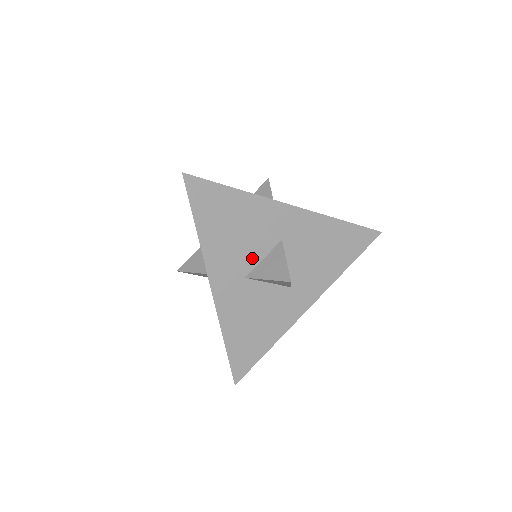
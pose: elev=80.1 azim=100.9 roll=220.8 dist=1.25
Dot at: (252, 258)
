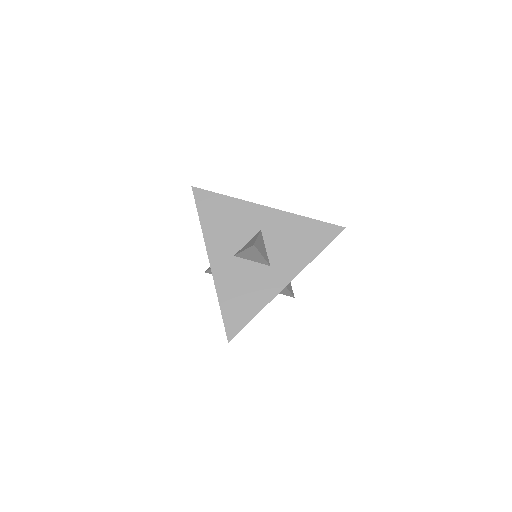
Dot at: occluded
